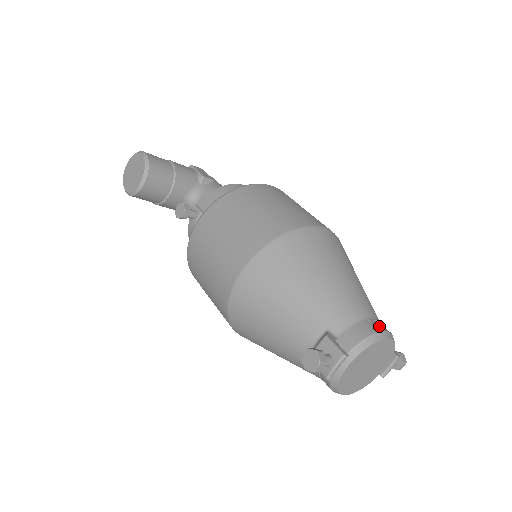
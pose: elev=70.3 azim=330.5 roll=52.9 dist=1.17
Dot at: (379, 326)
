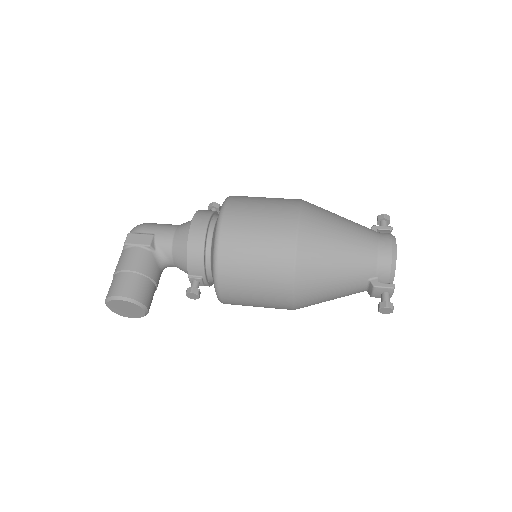
Dot at: (387, 247)
